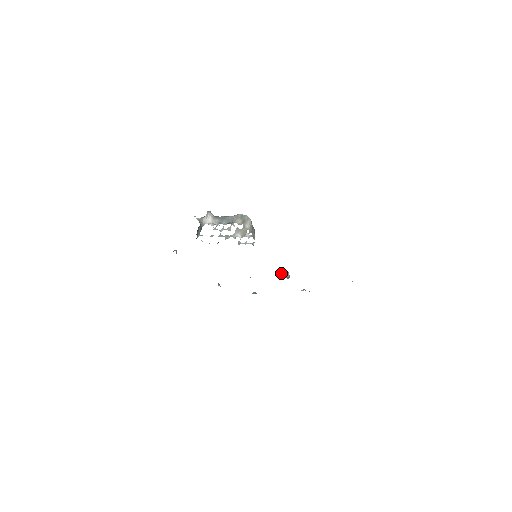
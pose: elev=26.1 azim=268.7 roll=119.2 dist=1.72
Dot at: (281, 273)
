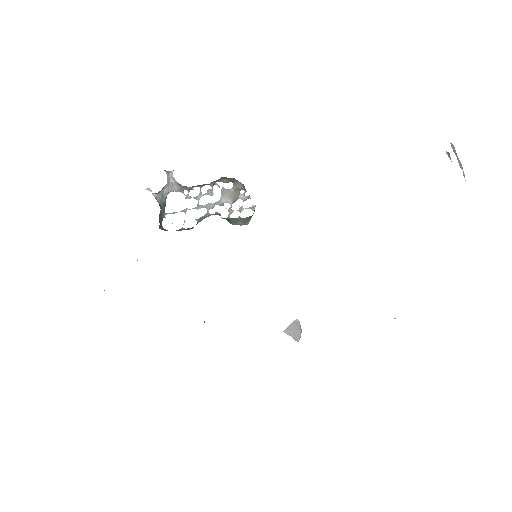
Dot at: (289, 327)
